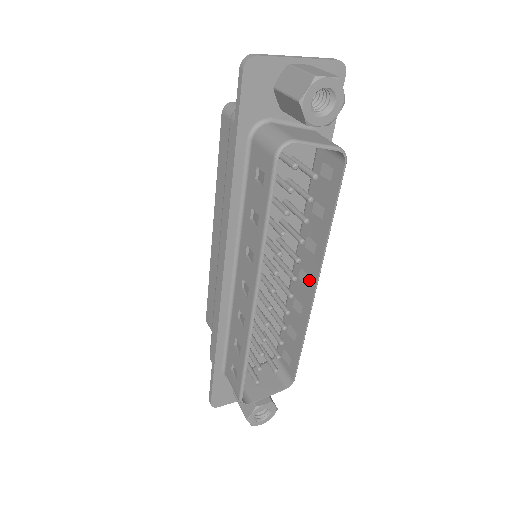
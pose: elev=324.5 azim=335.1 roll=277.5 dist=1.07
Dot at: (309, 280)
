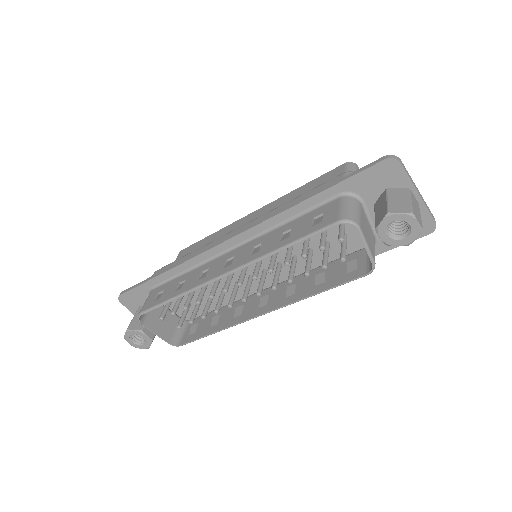
Dot at: (264, 306)
